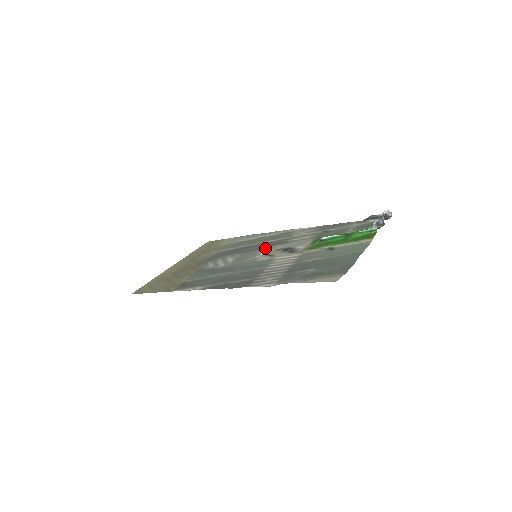
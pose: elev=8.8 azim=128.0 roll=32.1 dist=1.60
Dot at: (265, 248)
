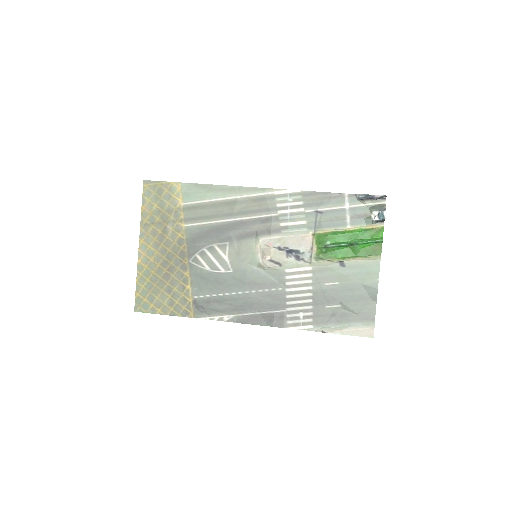
Dot at: (260, 241)
